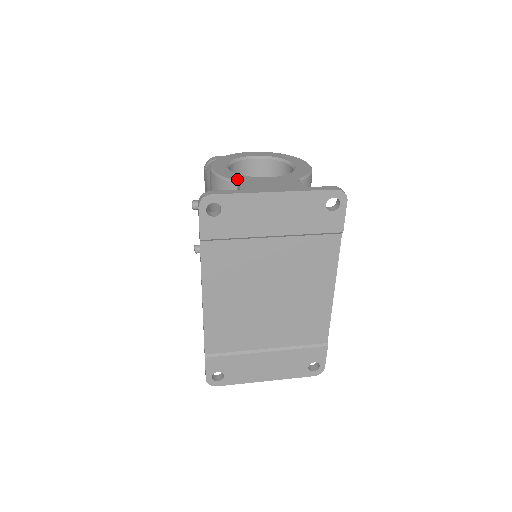
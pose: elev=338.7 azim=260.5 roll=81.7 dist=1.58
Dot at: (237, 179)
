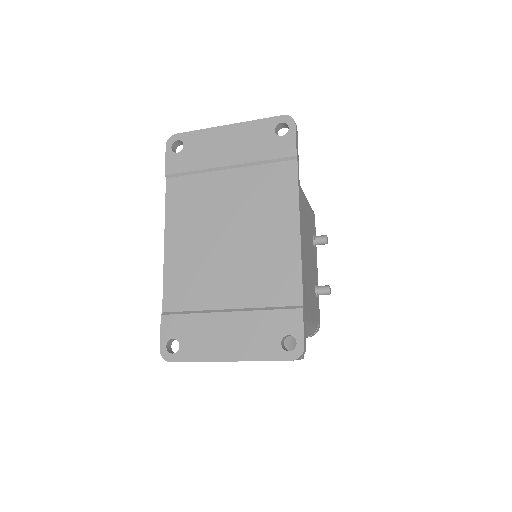
Dot at: occluded
